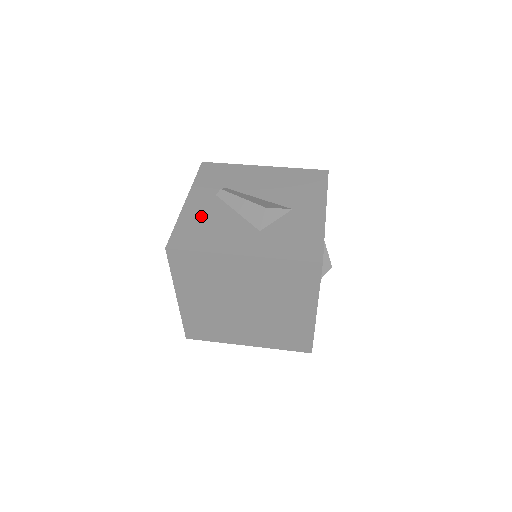
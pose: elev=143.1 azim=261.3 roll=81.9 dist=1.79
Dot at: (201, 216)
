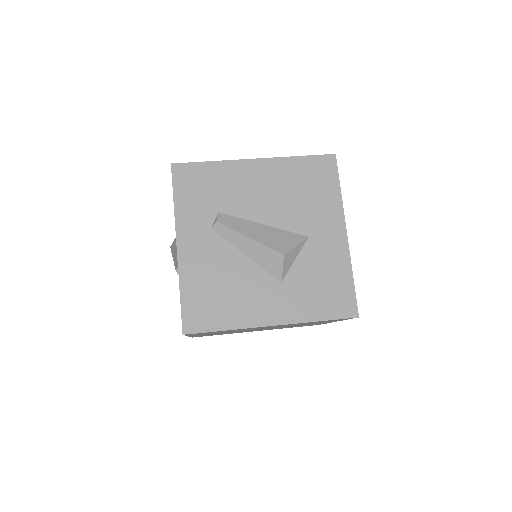
Dot at: (206, 272)
